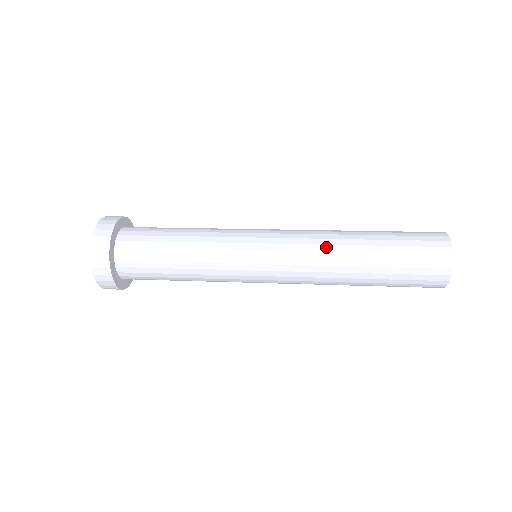
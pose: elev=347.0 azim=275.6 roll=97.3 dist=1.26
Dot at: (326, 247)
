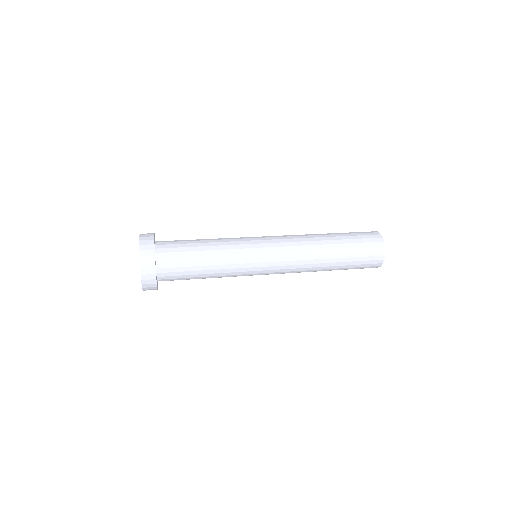
Dot at: (308, 266)
